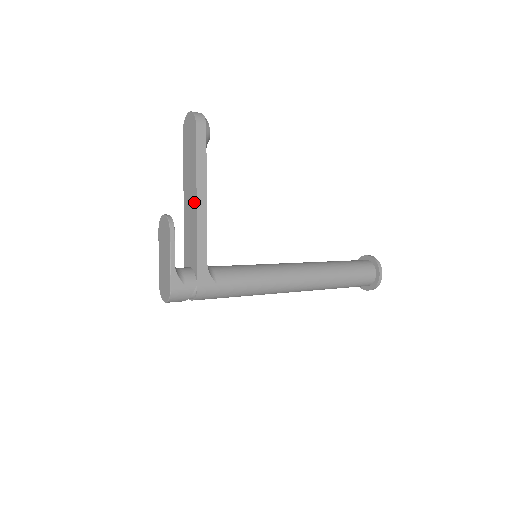
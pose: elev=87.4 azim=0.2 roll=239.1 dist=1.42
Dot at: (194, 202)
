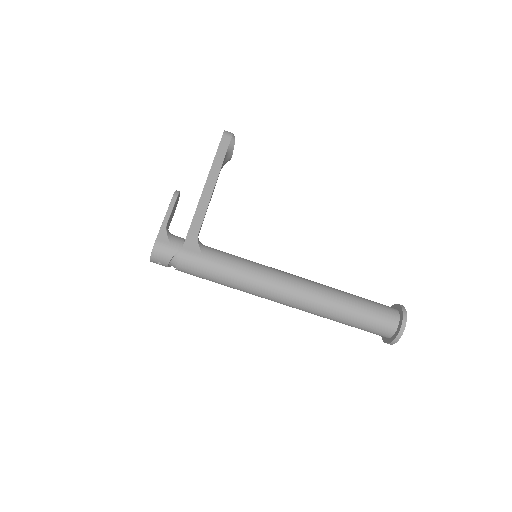
Dot at: (204, 187)
